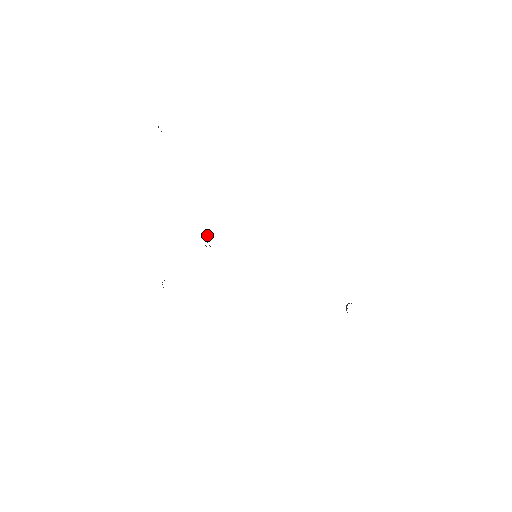
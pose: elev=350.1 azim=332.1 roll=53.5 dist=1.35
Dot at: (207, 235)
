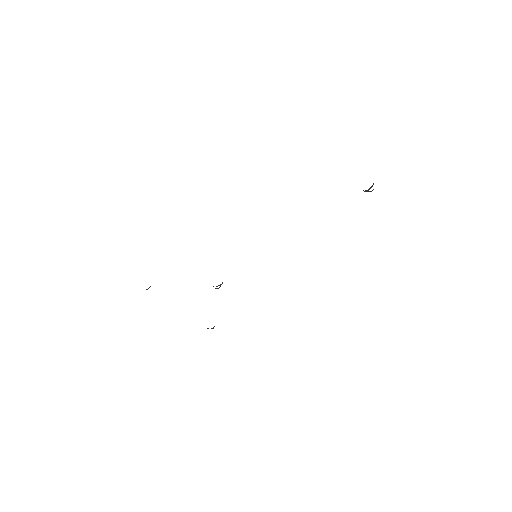
Dot at: occluded
